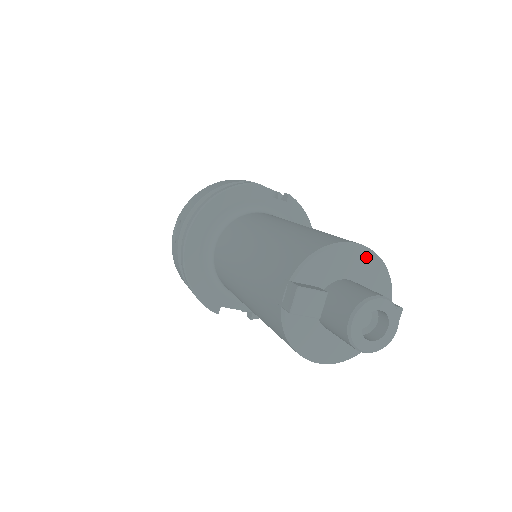
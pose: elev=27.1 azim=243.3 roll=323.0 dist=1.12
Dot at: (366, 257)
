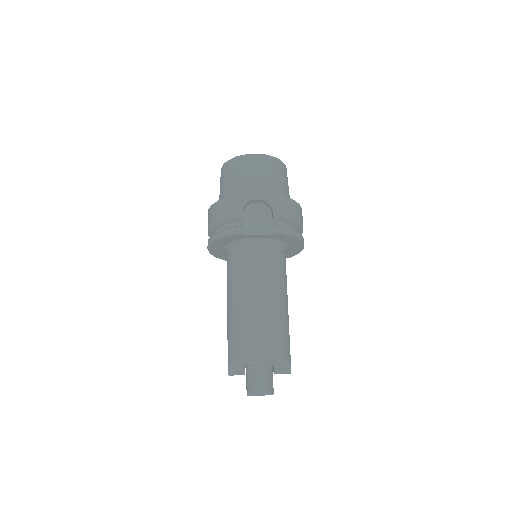
Dot at: occluded
